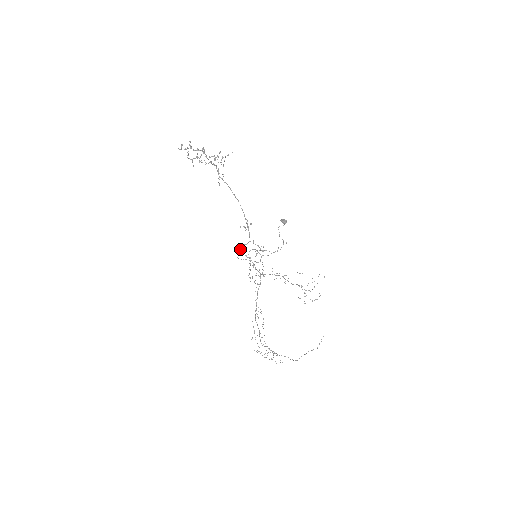
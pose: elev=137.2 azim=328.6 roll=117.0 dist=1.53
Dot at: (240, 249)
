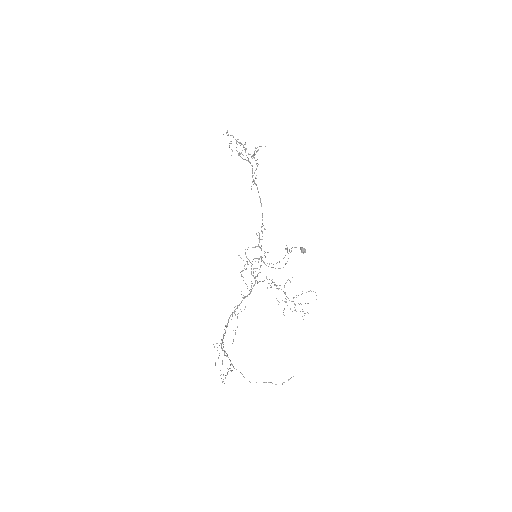
Dot at: occluded
